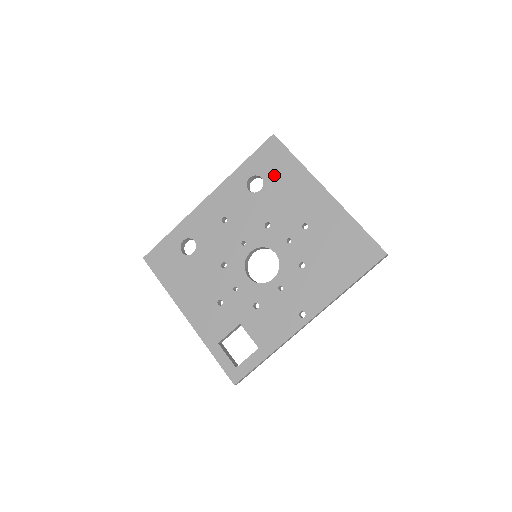
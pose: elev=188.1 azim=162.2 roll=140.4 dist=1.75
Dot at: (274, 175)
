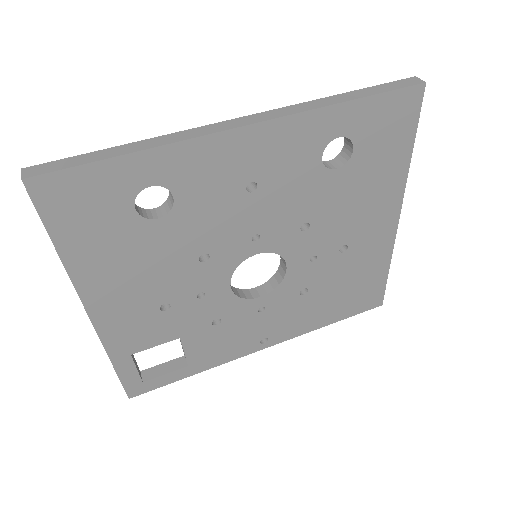
Dot at: (371, 157)
